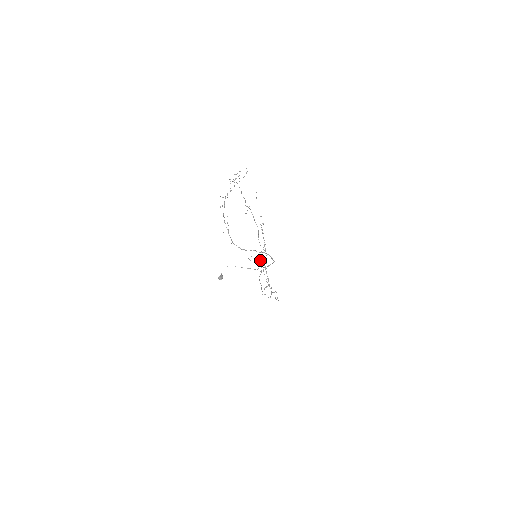
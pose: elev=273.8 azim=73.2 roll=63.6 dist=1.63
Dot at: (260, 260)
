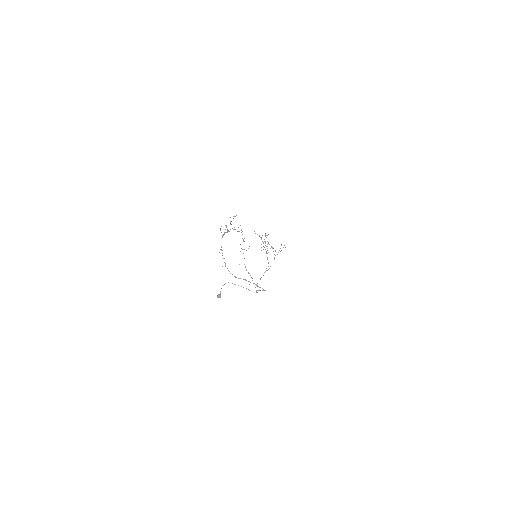
Dot at: occluded
